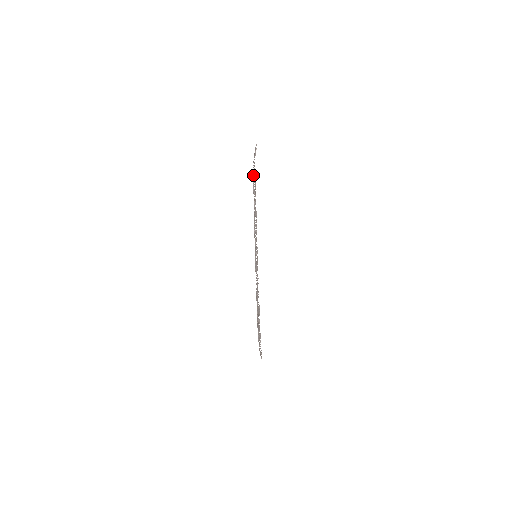
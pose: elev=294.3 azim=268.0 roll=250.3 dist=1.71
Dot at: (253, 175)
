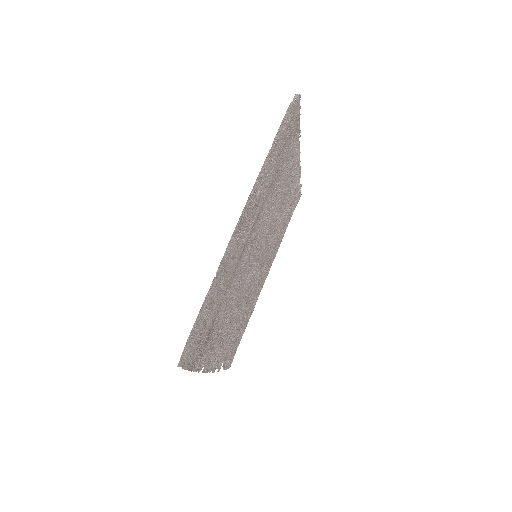
Dot at: (296, 164)
